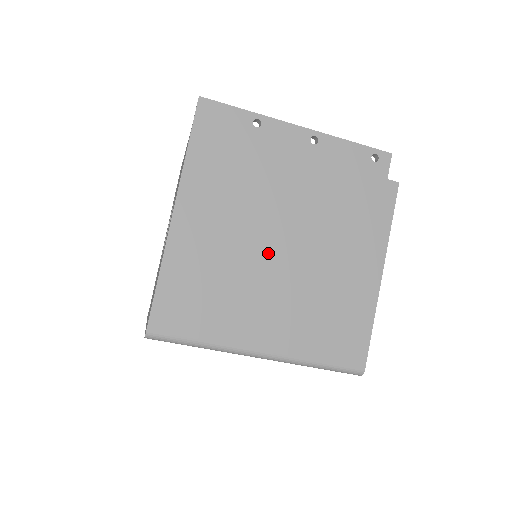
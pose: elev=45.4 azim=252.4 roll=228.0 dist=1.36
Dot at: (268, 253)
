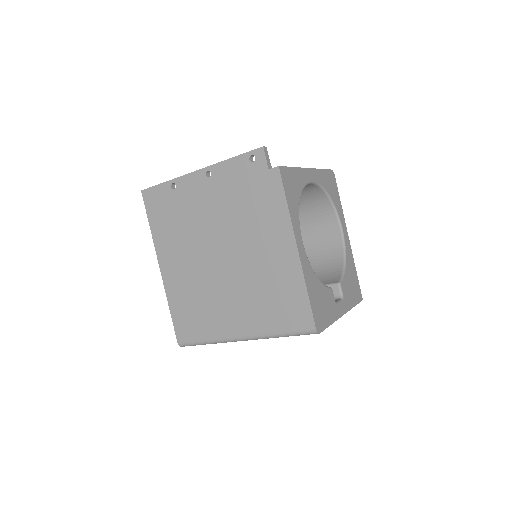
Dot at: (216, 269)
